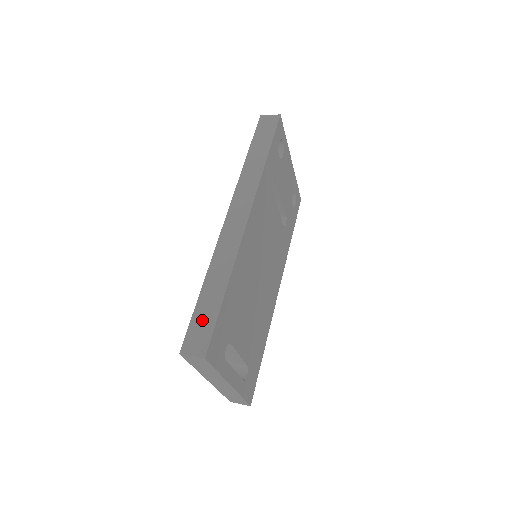
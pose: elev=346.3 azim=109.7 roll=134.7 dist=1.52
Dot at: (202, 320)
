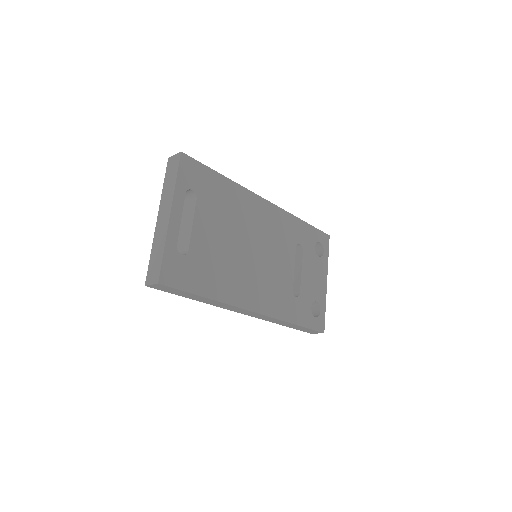
Dot at: occluded
